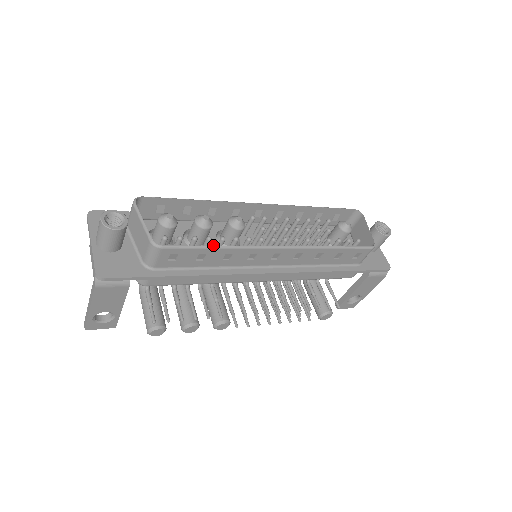
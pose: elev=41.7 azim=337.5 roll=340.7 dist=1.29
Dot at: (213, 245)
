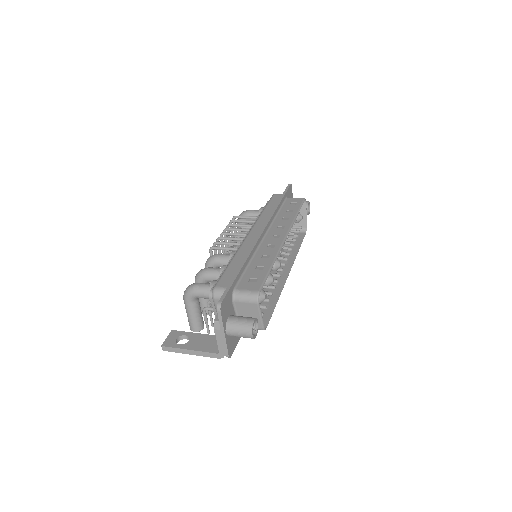
Dot at: occluded
